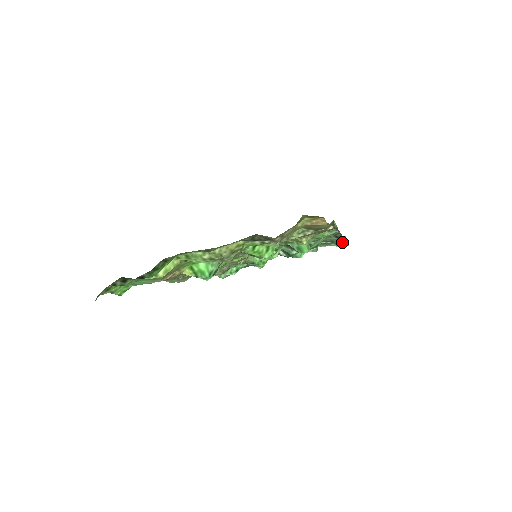
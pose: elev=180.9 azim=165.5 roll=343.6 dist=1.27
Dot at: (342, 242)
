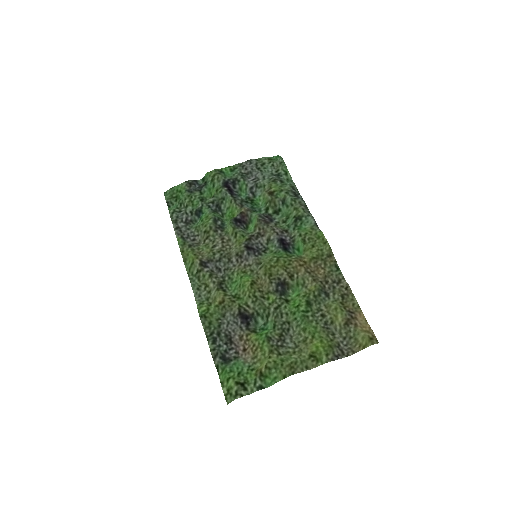
Dot at: (276, 158)
